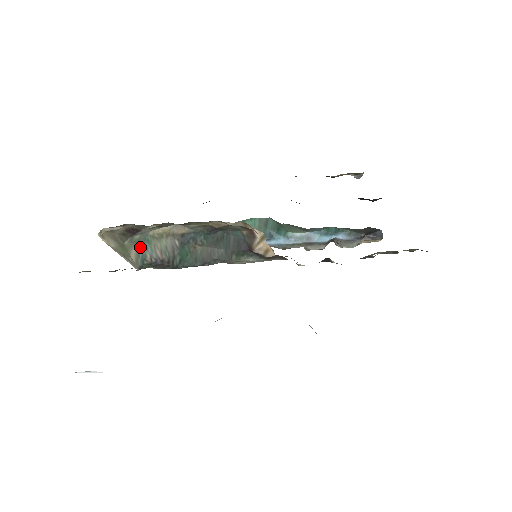
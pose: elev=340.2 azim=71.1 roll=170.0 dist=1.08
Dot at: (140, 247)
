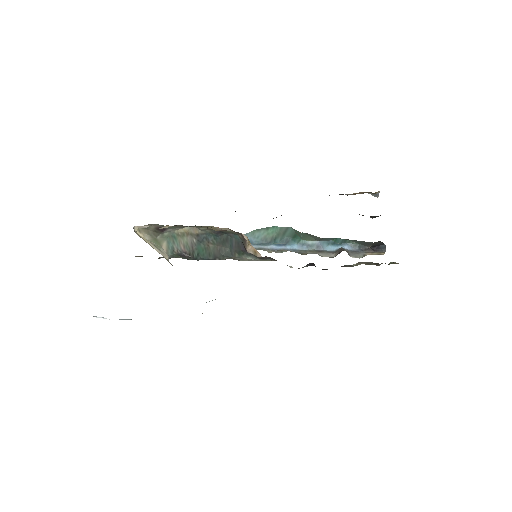
Dot at: (170, 241)
